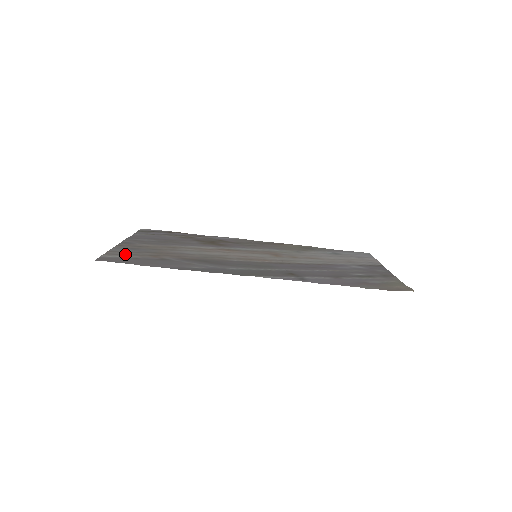
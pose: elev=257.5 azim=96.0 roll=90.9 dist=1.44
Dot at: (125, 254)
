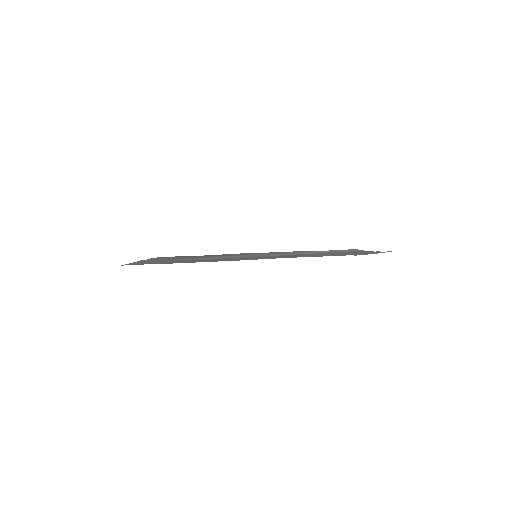
Dot at: occluded
